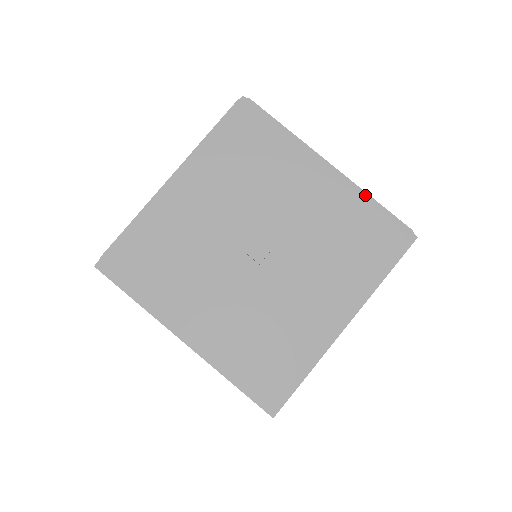
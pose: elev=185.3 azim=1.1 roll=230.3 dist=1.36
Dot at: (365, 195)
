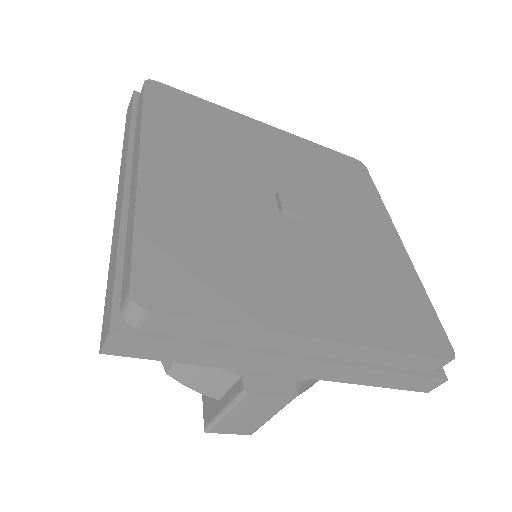
Dot at: (311, 142)
